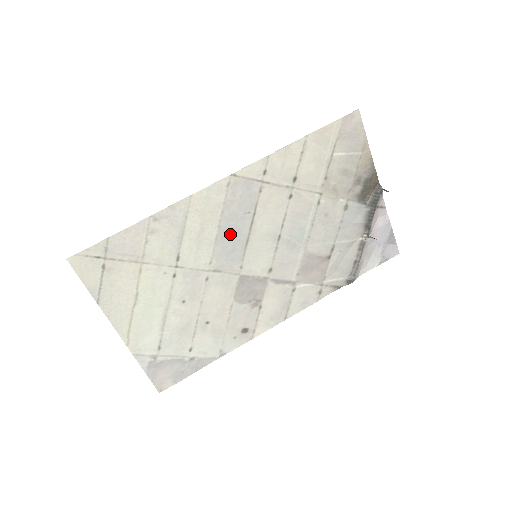
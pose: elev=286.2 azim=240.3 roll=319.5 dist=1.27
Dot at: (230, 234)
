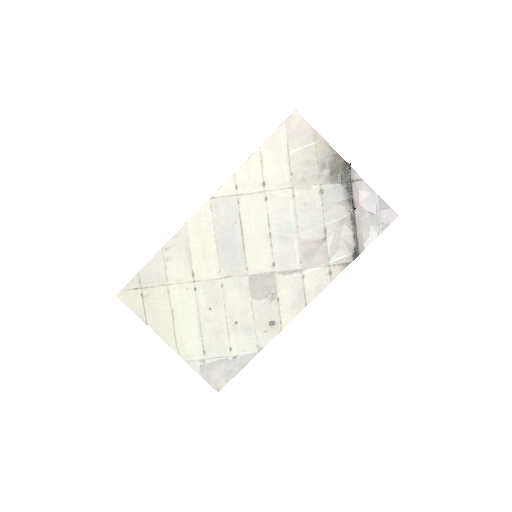
Dot at: (227, 244)
